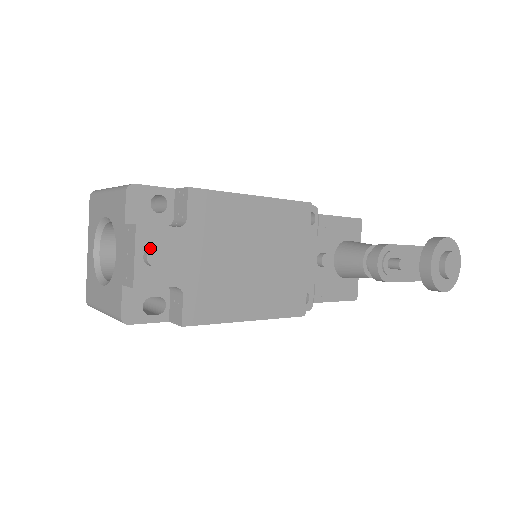
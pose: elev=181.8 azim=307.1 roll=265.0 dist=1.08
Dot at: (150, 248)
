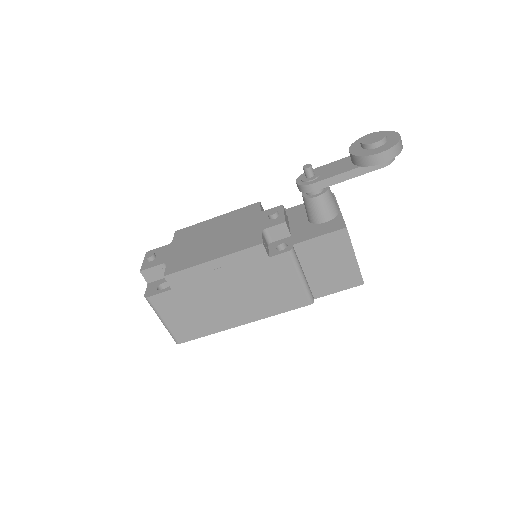
Dot at: occluded
